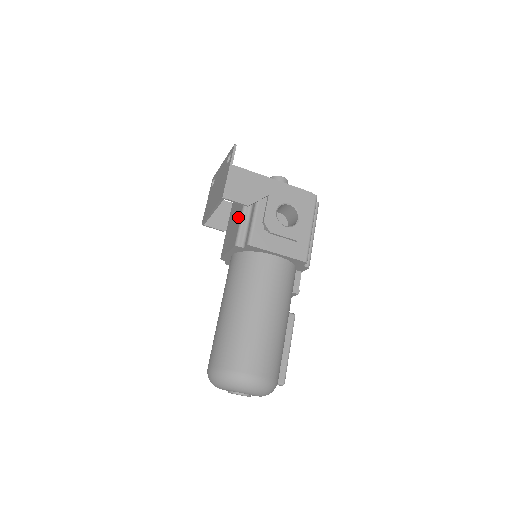
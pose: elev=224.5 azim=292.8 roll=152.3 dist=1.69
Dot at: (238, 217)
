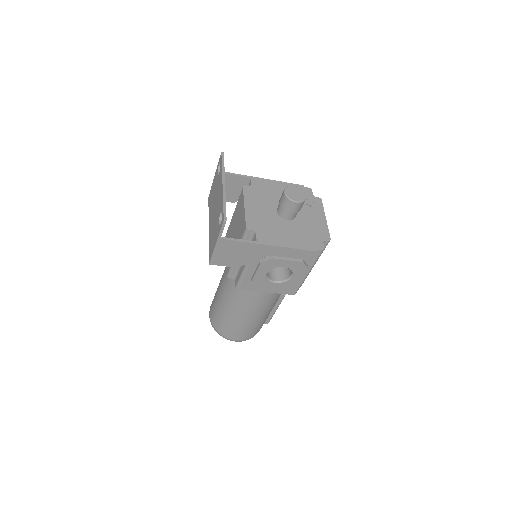
Dot at: occluded
